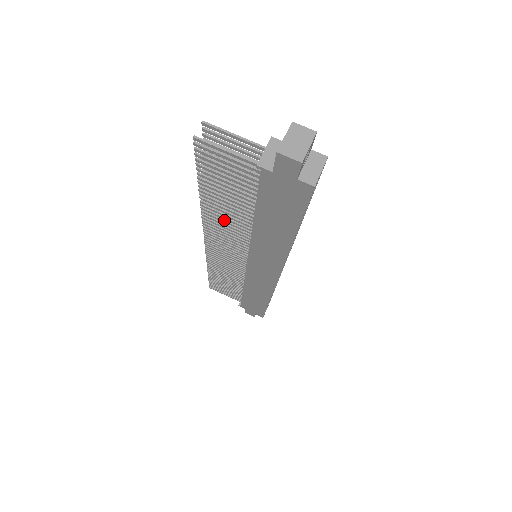
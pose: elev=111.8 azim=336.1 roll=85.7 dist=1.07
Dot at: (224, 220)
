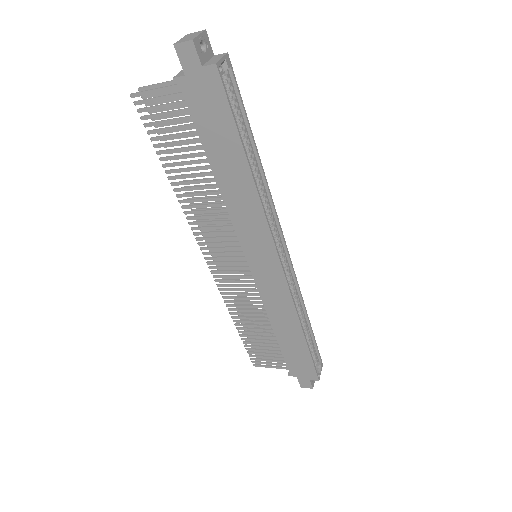
Dot at: (201, 204)
